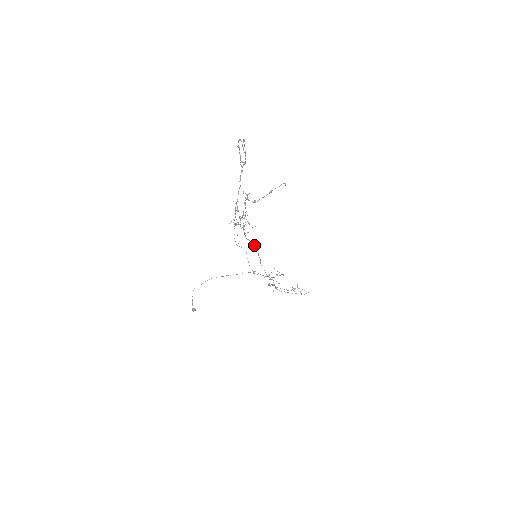
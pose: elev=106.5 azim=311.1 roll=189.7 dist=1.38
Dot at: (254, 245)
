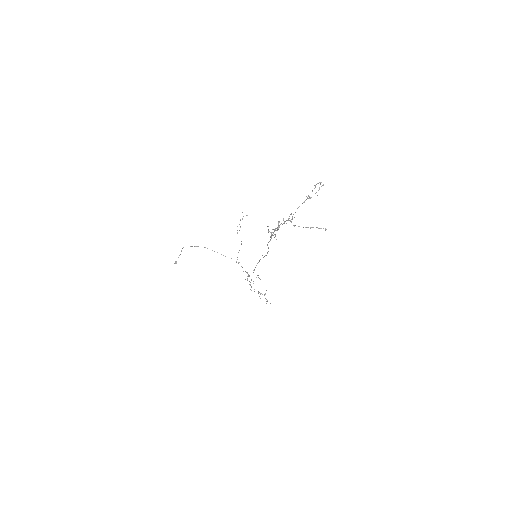
Dot at: (267, 252)
